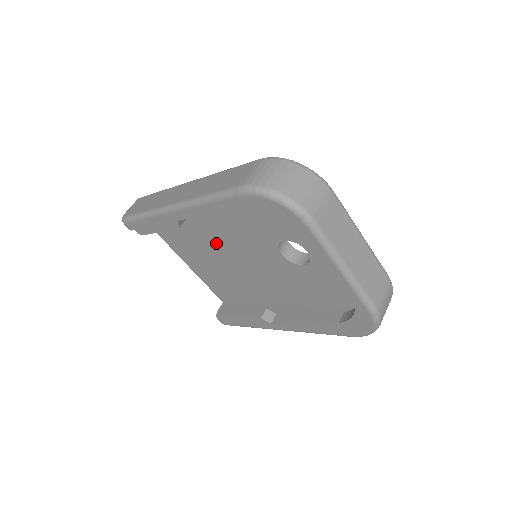
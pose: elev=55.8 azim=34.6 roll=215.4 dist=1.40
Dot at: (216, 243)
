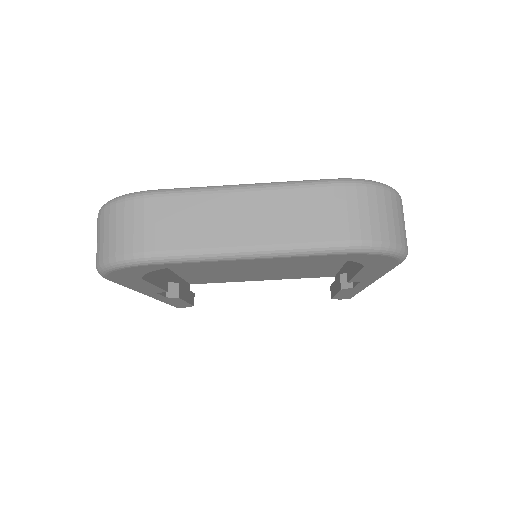
Dot at: (232, 267)
